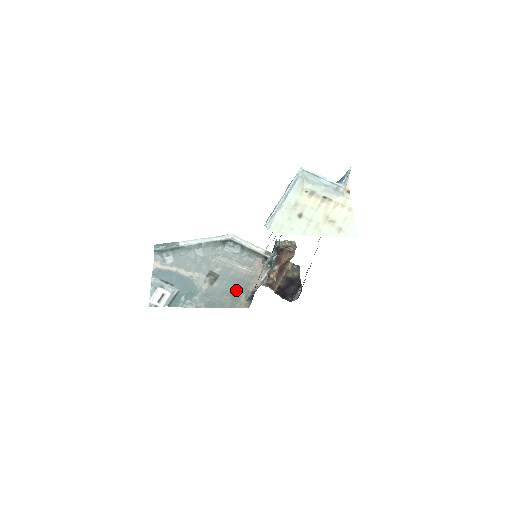
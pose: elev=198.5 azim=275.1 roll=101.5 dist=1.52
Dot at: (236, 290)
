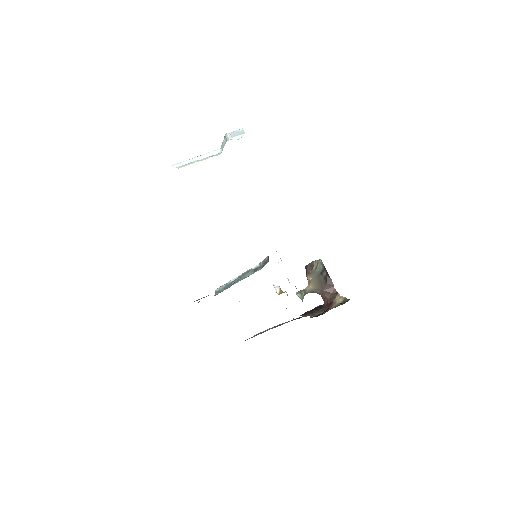
Dot at: occluded
